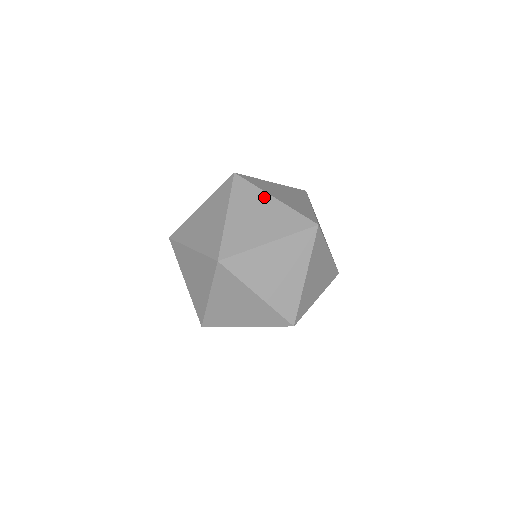
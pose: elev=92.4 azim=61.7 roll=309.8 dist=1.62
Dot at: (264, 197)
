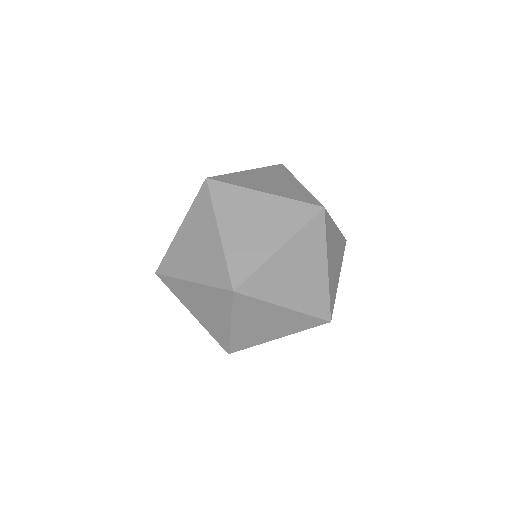
Dot at: (252, 196)
